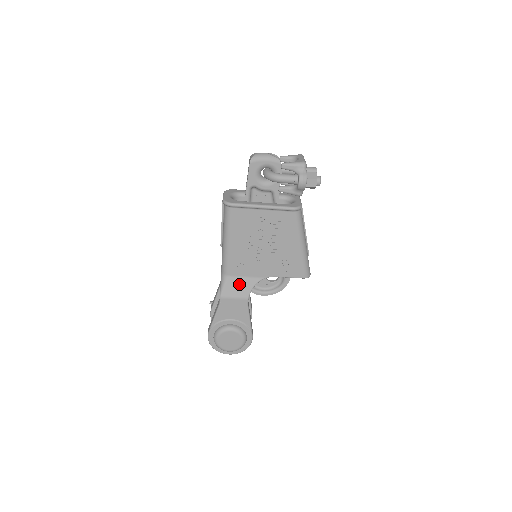
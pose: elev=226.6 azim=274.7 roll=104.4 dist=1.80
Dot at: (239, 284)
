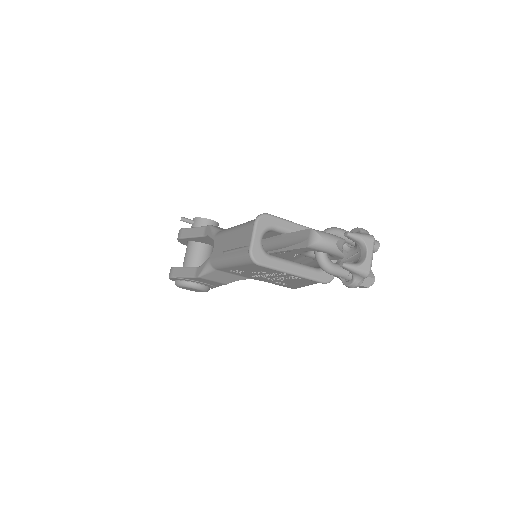
Dot at: (224, 276)
